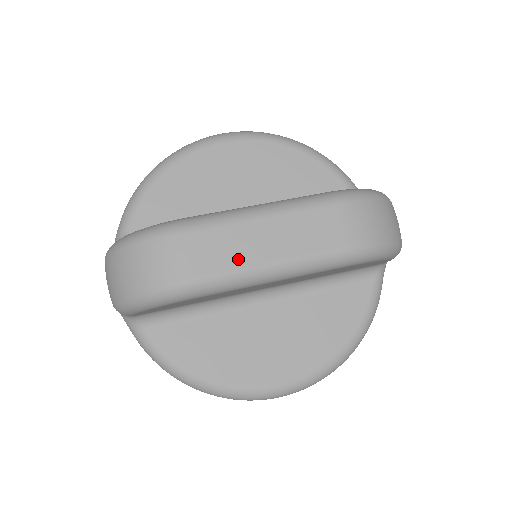
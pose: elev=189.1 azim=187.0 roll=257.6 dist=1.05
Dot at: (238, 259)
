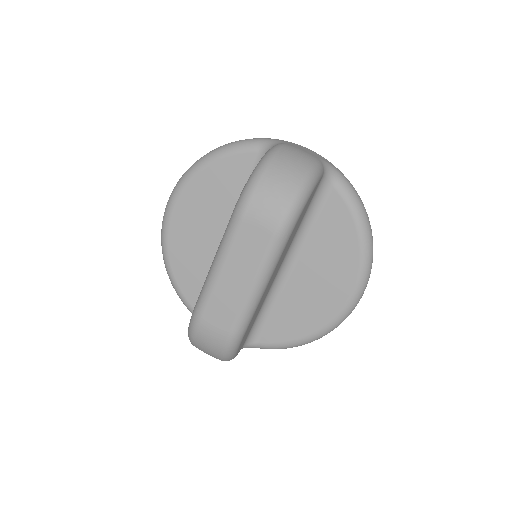
Dot at: (235, 303)
